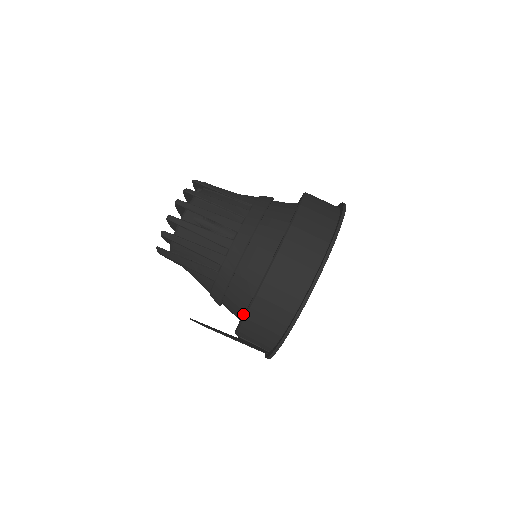
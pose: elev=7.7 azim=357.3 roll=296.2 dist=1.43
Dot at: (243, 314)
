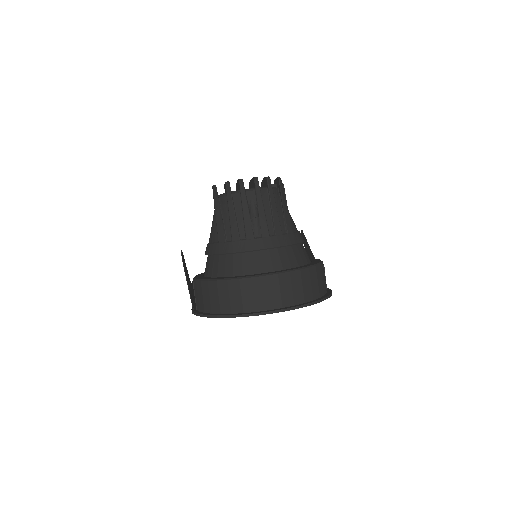
Dot at: (210, 276)
